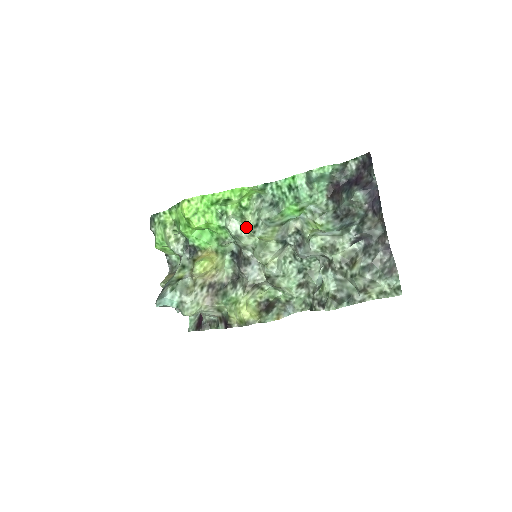
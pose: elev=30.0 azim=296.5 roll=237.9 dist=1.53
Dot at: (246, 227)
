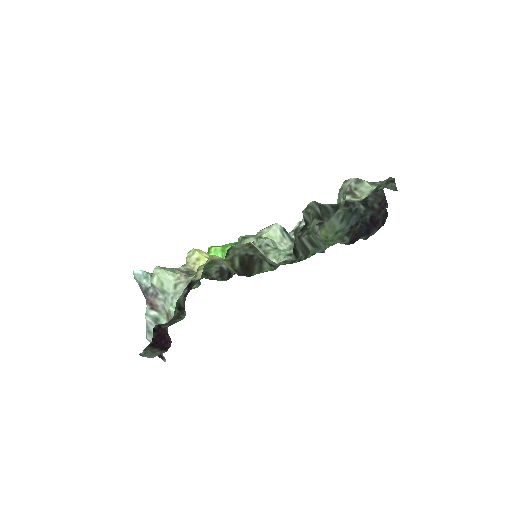
Dot at: (255, 235)
